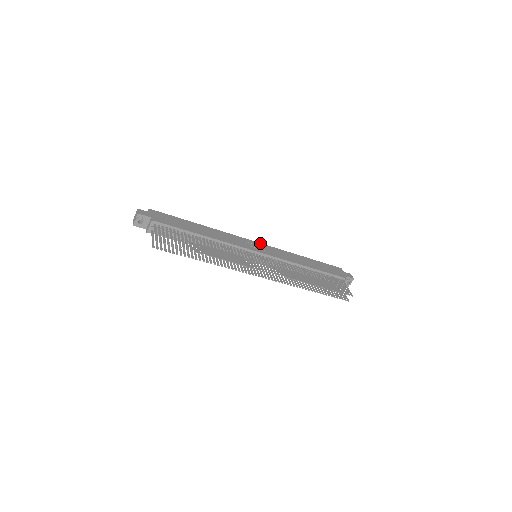
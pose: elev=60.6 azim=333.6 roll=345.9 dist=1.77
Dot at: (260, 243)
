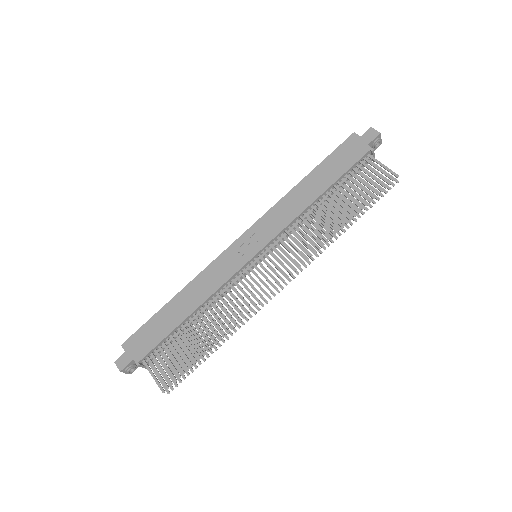
Dot at: (245, 233)
